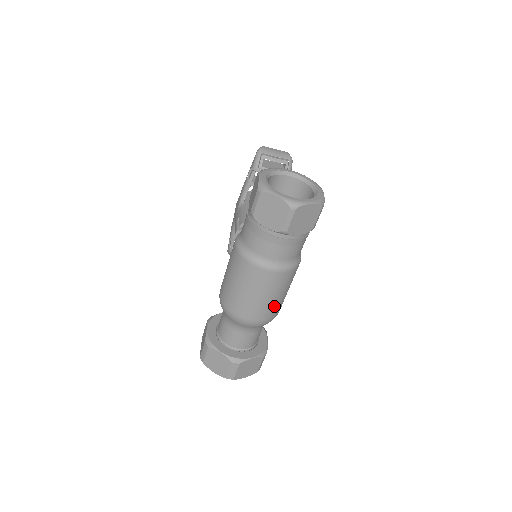
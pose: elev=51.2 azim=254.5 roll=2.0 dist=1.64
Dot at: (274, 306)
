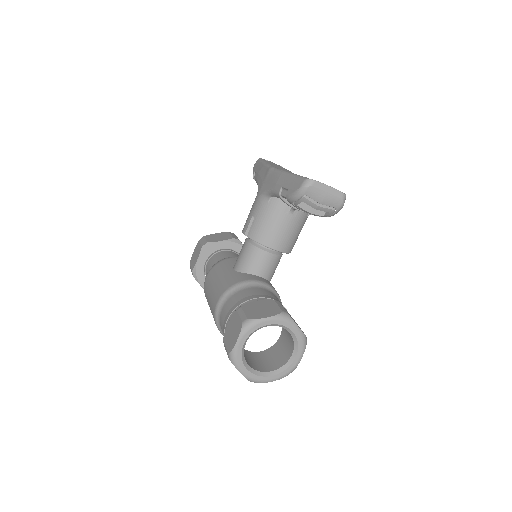
Dot at: occluded
